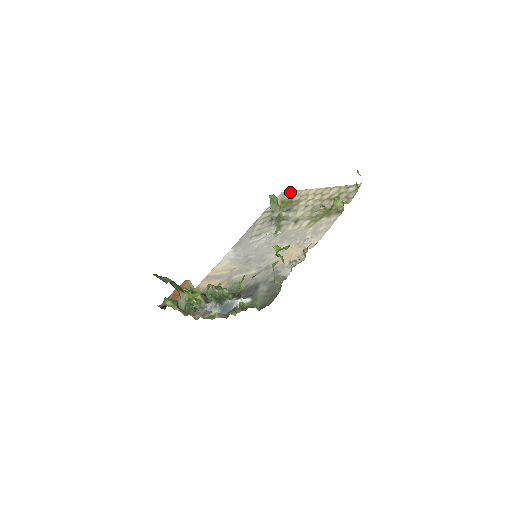
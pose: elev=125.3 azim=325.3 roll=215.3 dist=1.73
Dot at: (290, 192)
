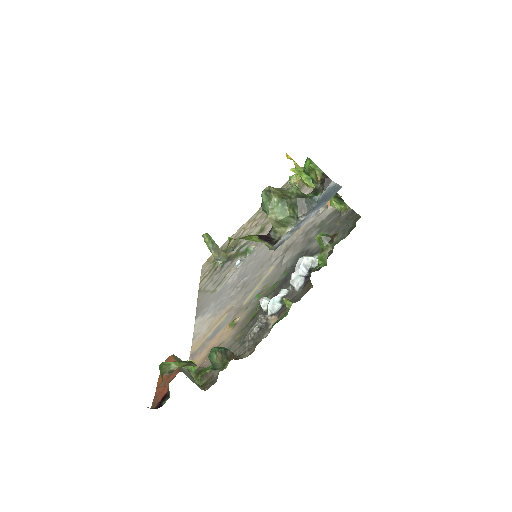
Dot at: occluded
